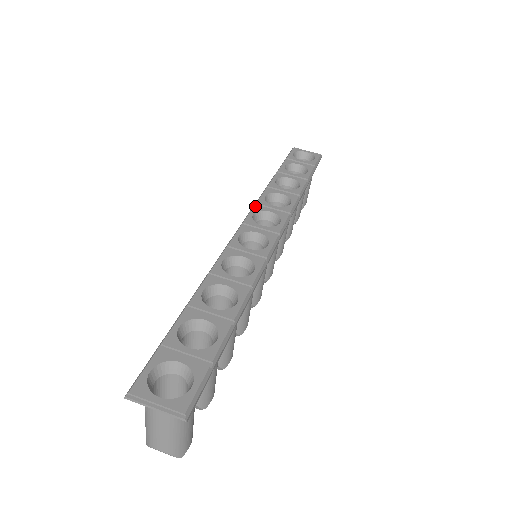
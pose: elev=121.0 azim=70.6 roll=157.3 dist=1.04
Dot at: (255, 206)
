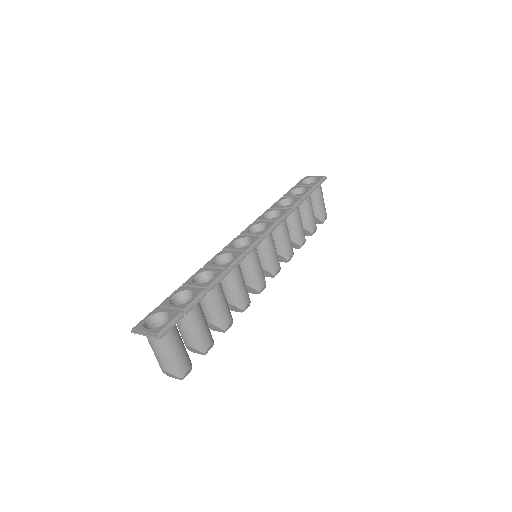
Dot at: (253, 222)
